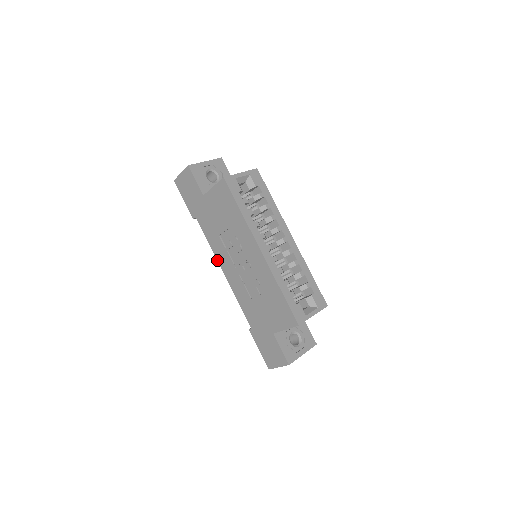
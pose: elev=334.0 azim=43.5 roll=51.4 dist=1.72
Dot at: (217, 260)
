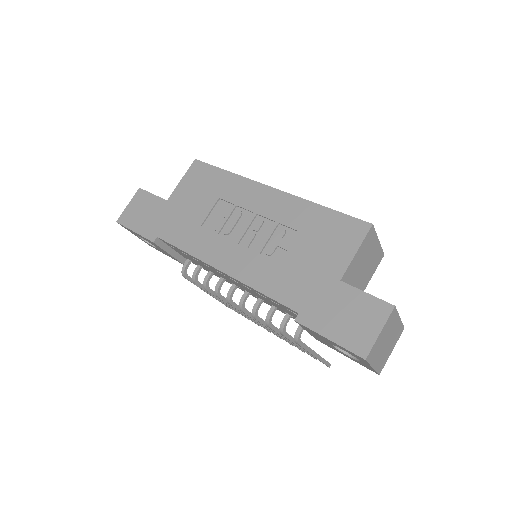
Dot at: (204, 262)
